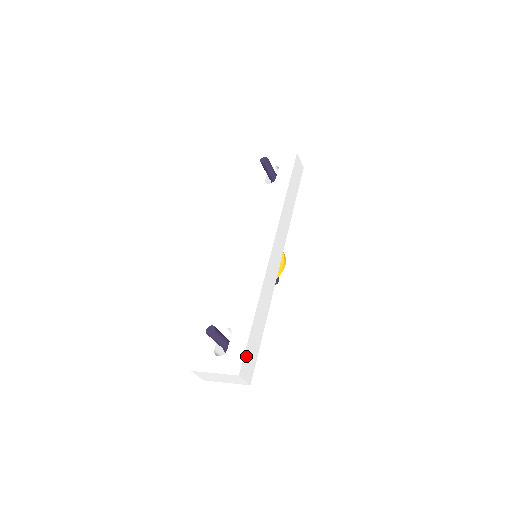
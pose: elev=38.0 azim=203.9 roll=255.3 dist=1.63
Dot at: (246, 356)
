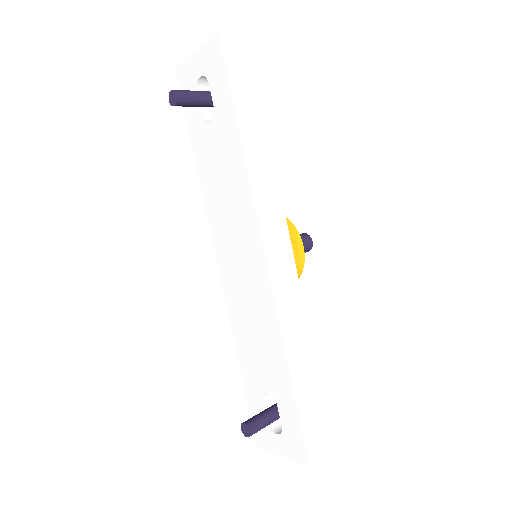
Dot at: (307, 435)
